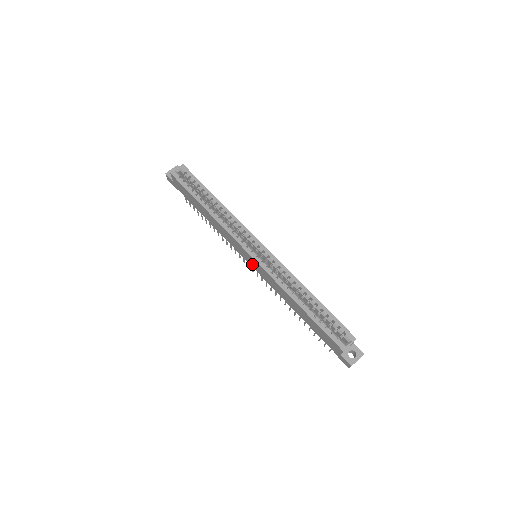
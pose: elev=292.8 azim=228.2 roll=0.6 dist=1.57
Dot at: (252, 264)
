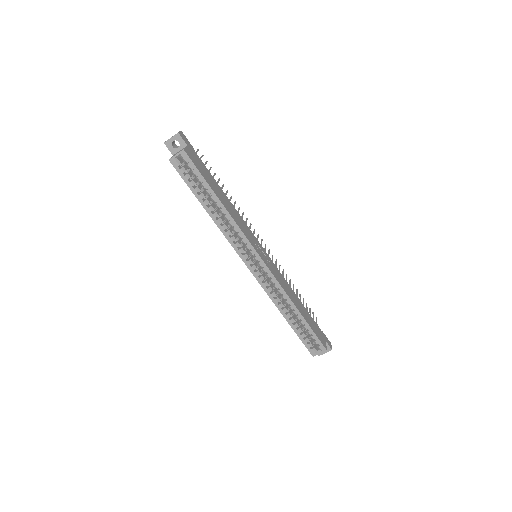
Dot at: occluded
